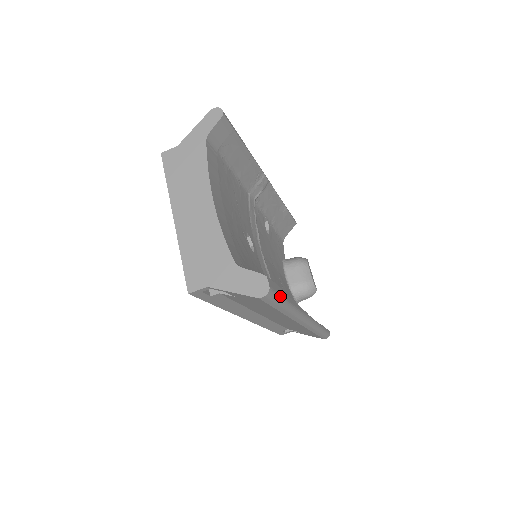
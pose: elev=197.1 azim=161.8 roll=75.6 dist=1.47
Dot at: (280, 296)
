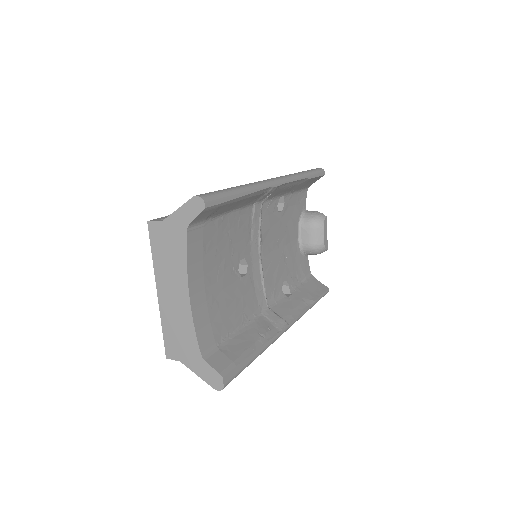
Dot at: (241, 371)
